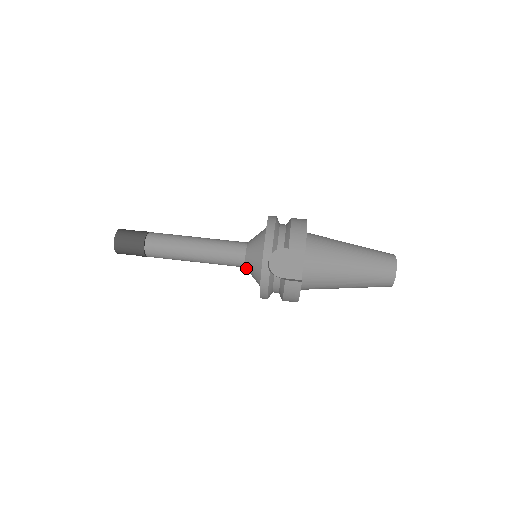
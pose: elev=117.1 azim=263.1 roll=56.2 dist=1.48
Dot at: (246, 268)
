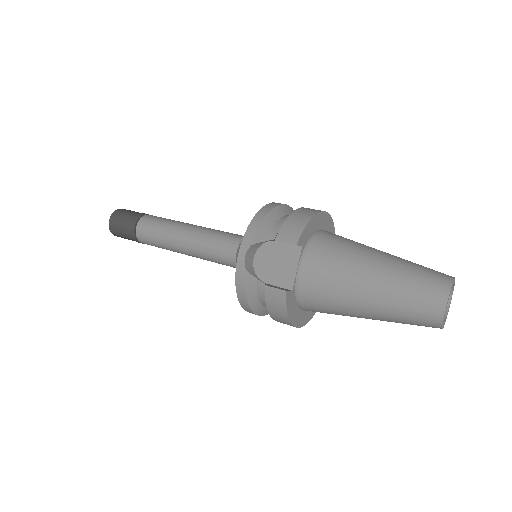
Dot at: occluded
